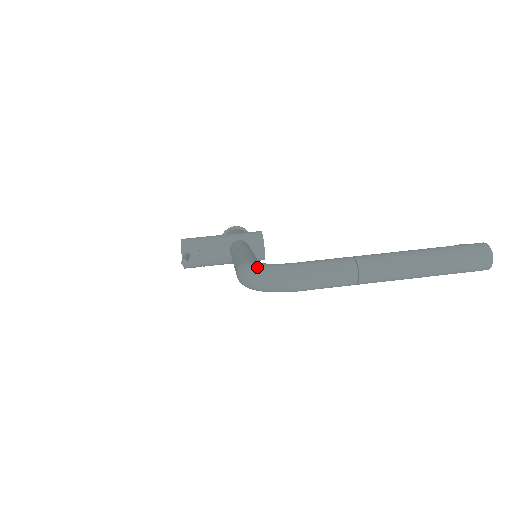
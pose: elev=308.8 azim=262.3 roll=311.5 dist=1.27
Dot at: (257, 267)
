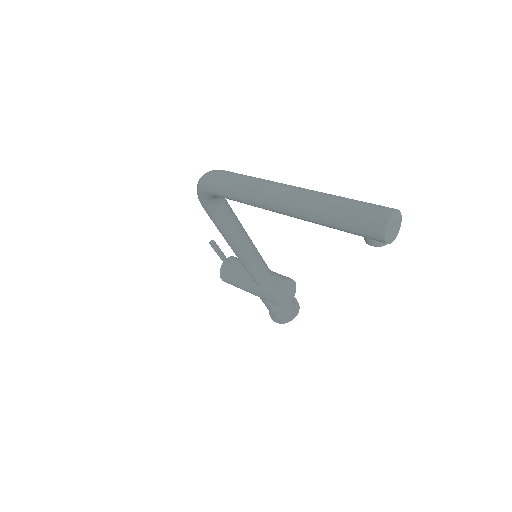
Dot at: occluded
